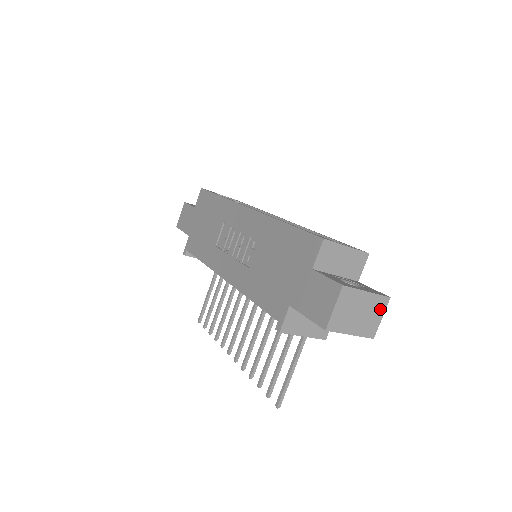
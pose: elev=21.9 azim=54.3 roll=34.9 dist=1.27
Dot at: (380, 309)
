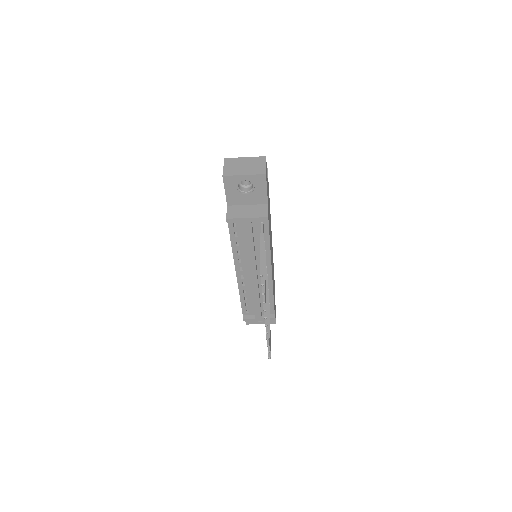
Dot at: (261, 162)
